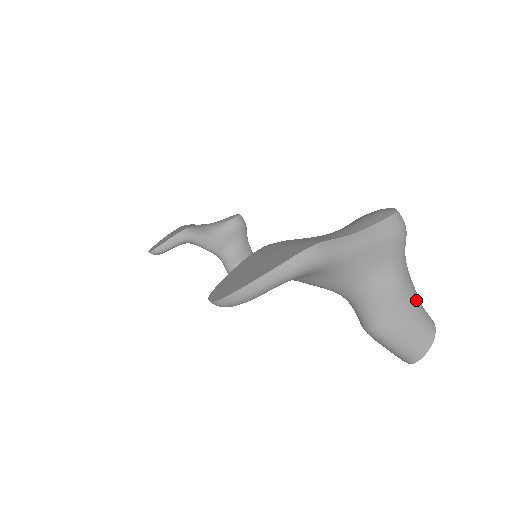
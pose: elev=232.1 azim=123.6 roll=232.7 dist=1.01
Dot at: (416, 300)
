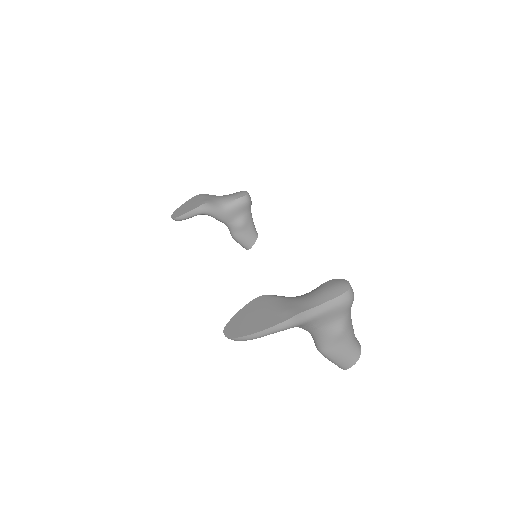
Dot at: (351, 338)
